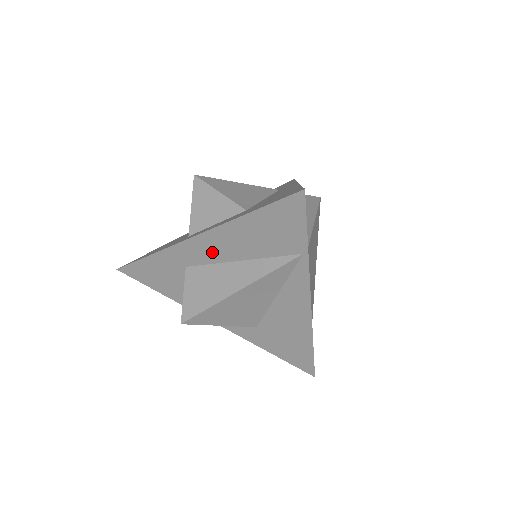
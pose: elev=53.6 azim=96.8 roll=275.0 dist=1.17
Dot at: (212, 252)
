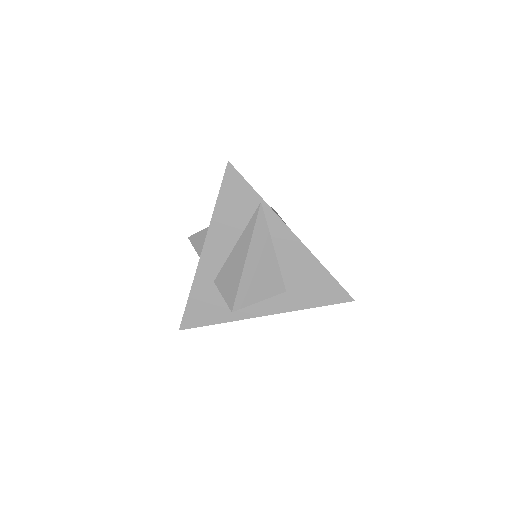
Dot at: (219, 253)
